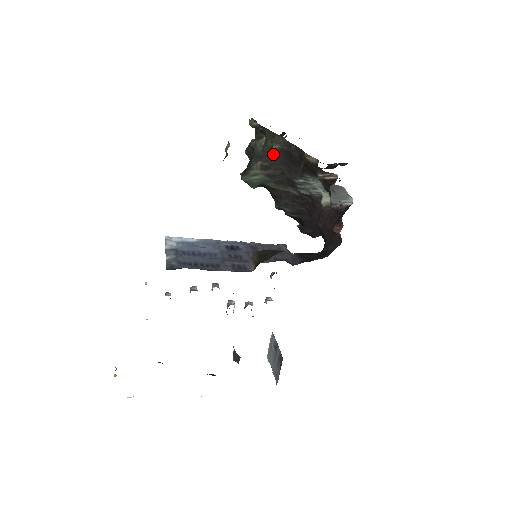
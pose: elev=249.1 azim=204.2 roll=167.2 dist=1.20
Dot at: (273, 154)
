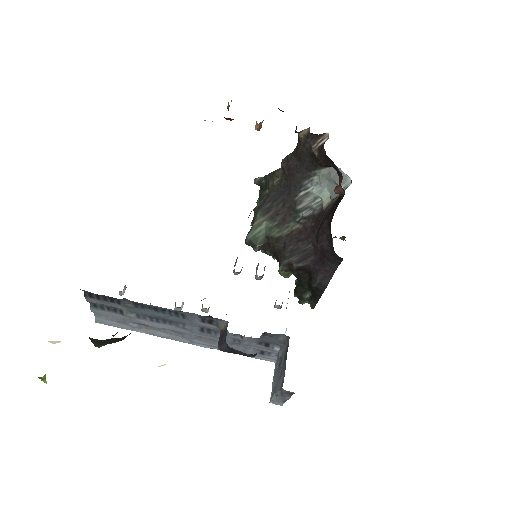
Dot at: (274, 190)
